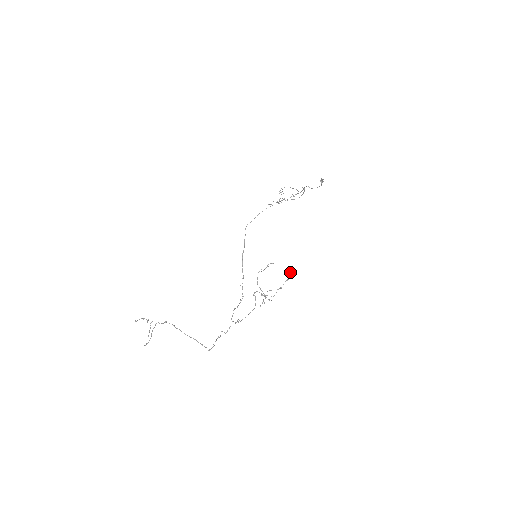
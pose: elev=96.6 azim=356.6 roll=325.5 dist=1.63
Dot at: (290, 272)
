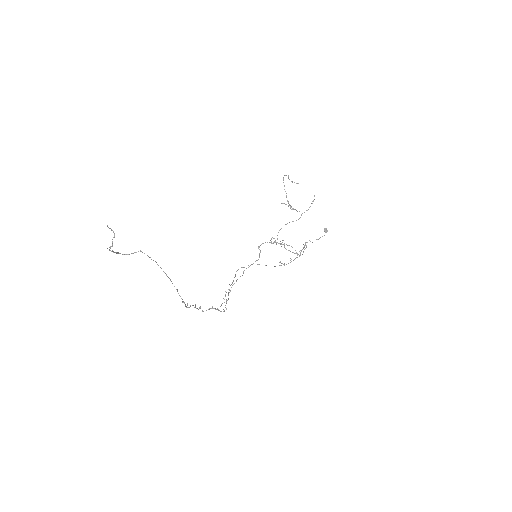
Dot at: occluded
